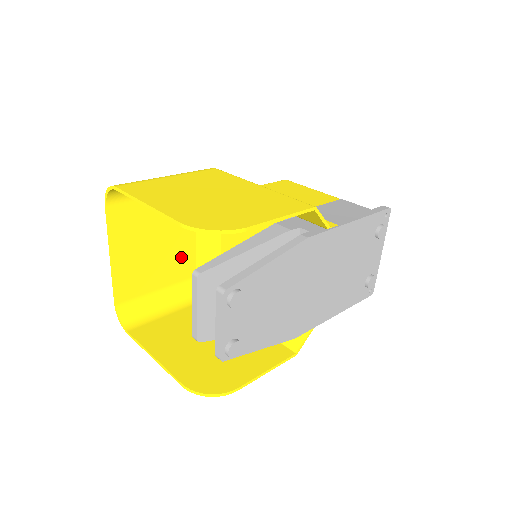
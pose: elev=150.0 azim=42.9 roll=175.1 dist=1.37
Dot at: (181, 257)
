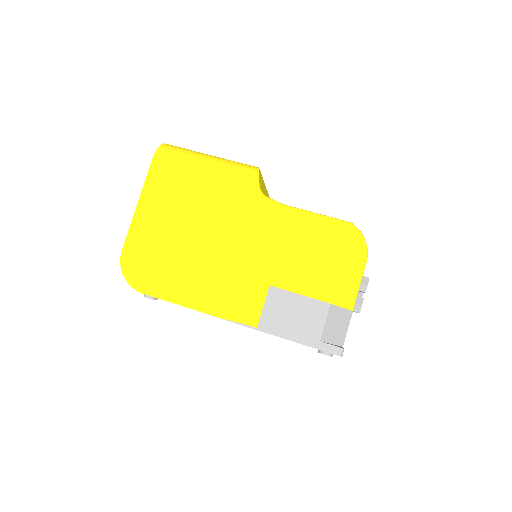
Dot at: occluded
